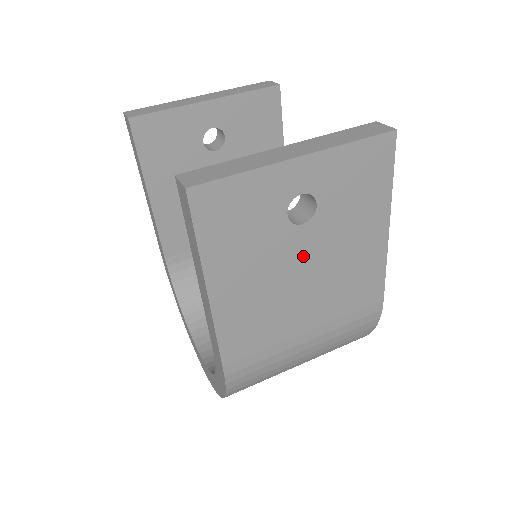
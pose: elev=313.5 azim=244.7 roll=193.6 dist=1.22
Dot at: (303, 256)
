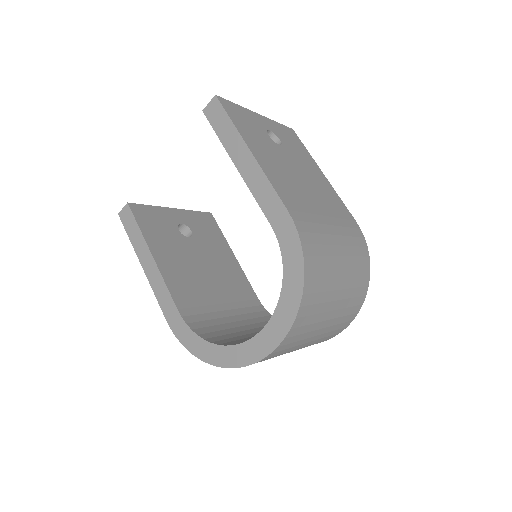
Dot at: (290, 162)
